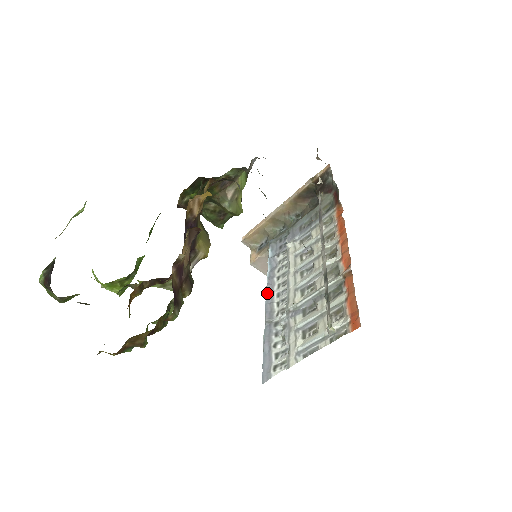
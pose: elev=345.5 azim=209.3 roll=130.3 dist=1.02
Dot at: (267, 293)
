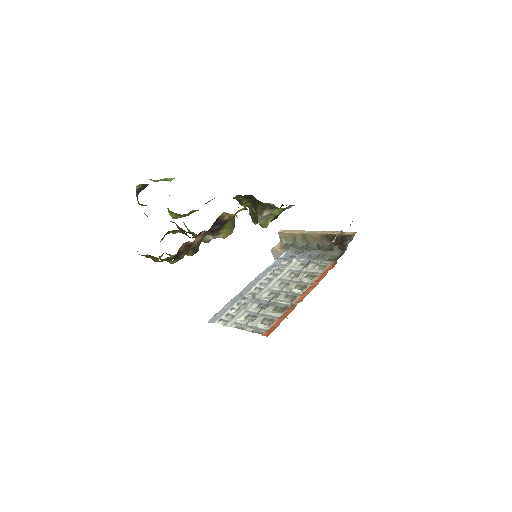
Dot at: (257, 277)
